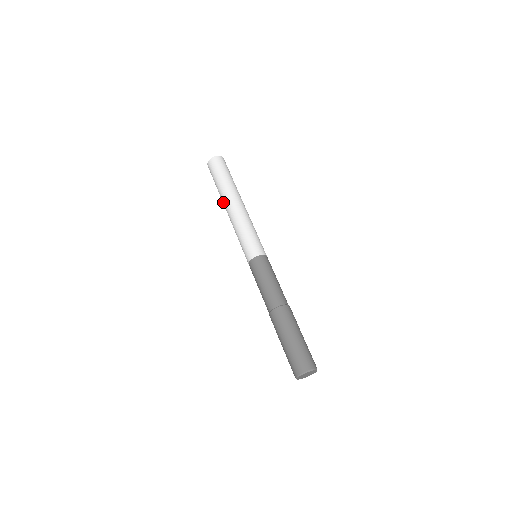
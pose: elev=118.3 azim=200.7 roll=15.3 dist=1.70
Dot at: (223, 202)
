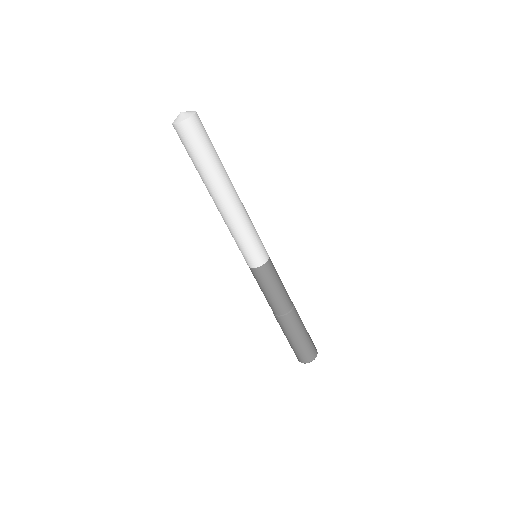
Dot at: (212, 190)
